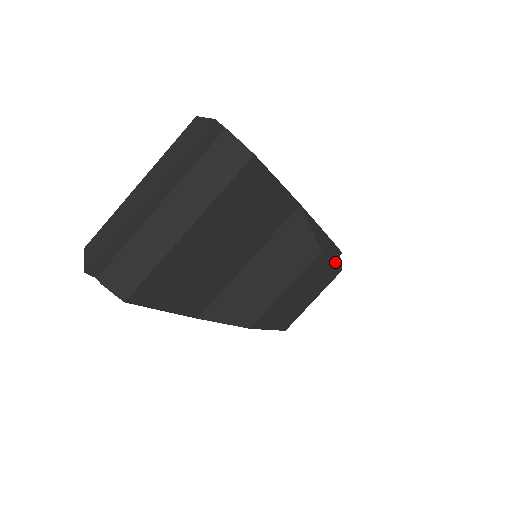
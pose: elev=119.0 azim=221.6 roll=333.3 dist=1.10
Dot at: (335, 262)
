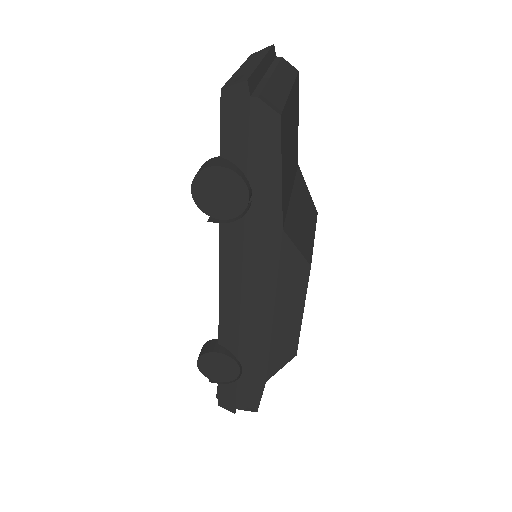
Dot at: occluded
